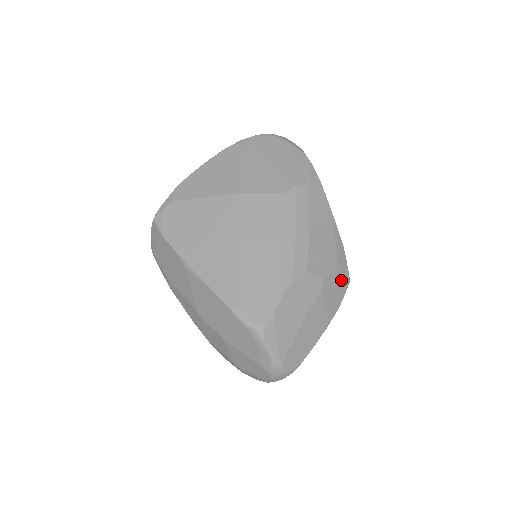
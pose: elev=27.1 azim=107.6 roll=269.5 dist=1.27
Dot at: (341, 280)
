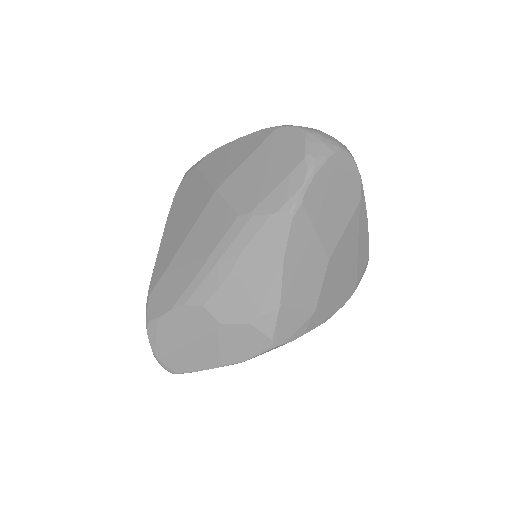
Dot at: (255, 339)
